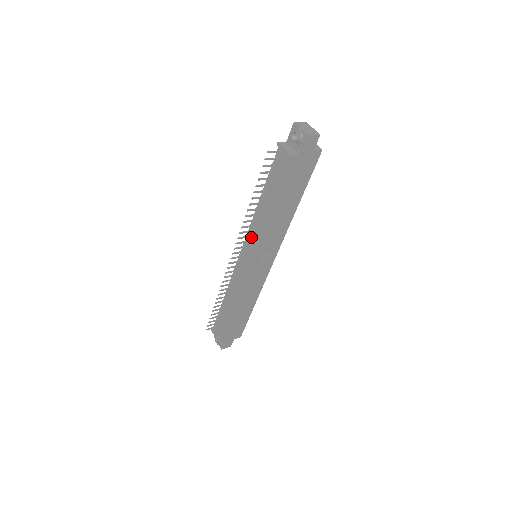
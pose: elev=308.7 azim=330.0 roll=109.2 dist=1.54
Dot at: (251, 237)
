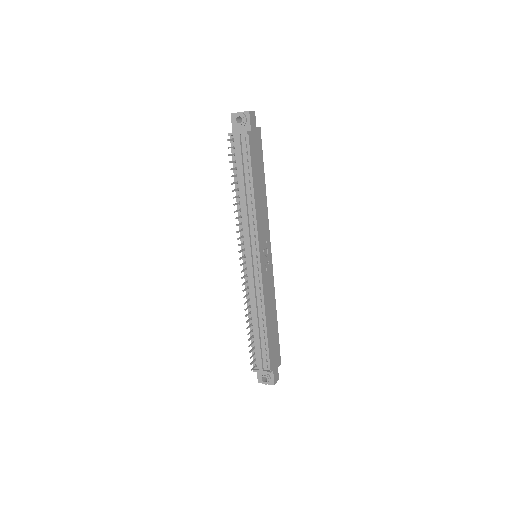
Dot at: (247, 231)
